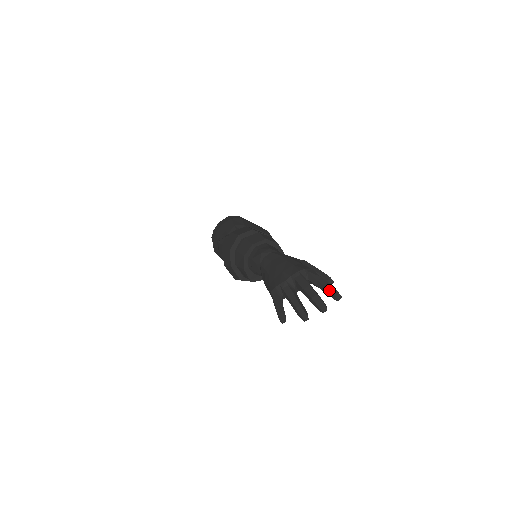
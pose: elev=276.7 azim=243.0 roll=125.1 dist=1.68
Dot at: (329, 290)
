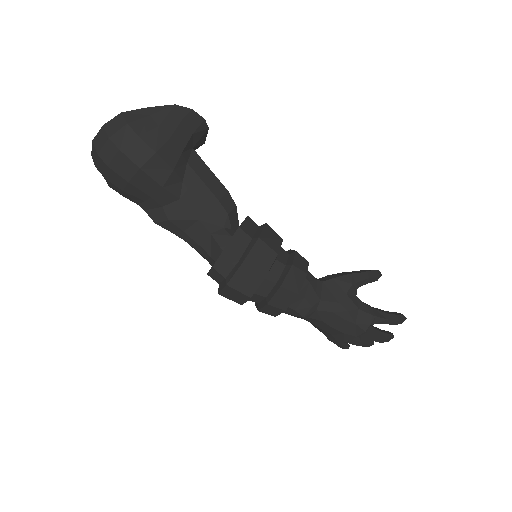
Dot at: occluded
